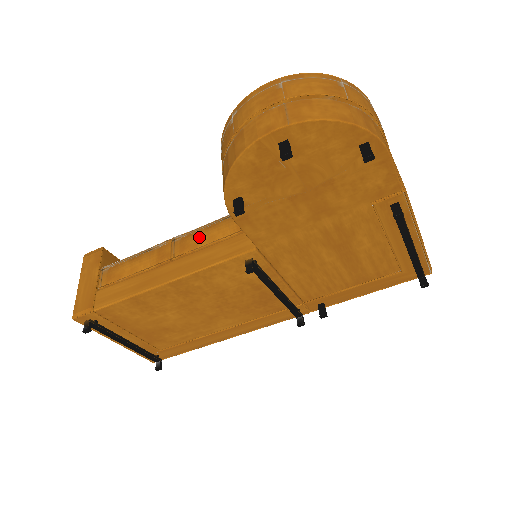
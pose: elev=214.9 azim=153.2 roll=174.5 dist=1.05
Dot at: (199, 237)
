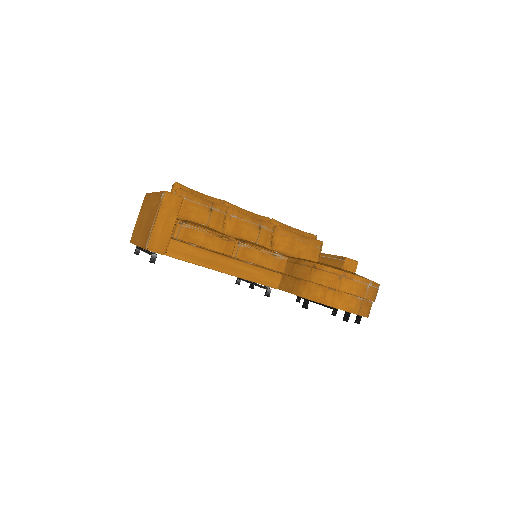
Dot at: (255, 257)
